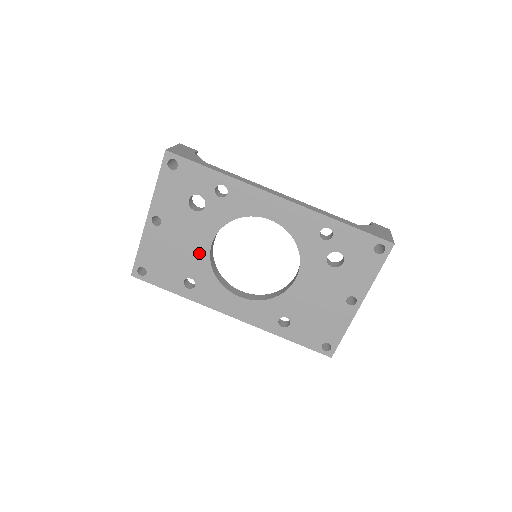
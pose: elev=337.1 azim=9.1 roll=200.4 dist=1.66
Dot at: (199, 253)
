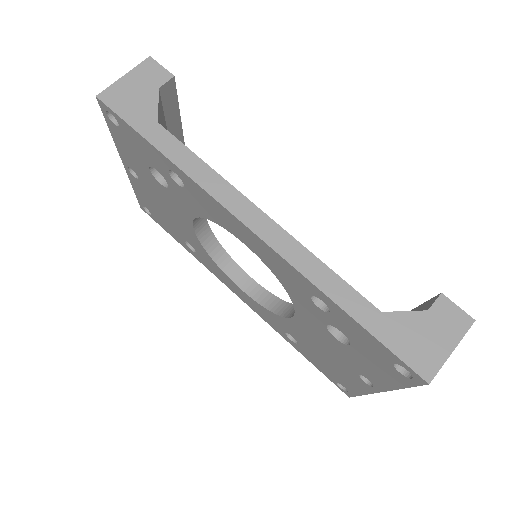
Dot at: (186, 227)
